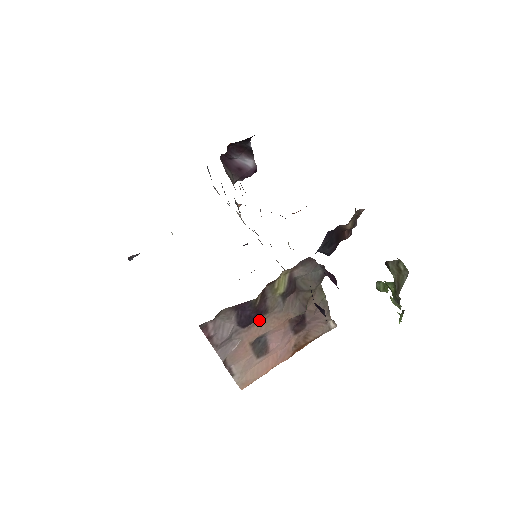
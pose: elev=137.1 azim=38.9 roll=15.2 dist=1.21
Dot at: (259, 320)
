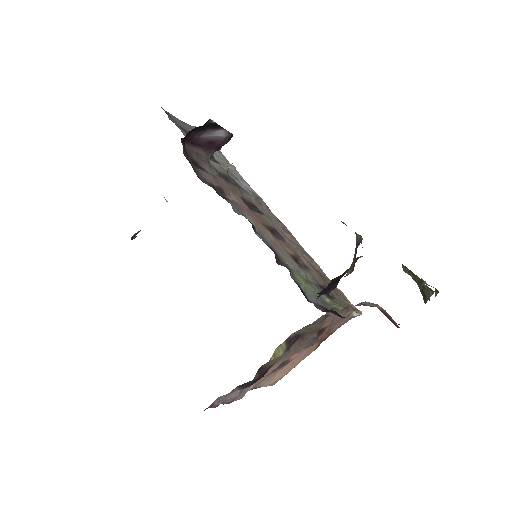
Dot at: occluded
